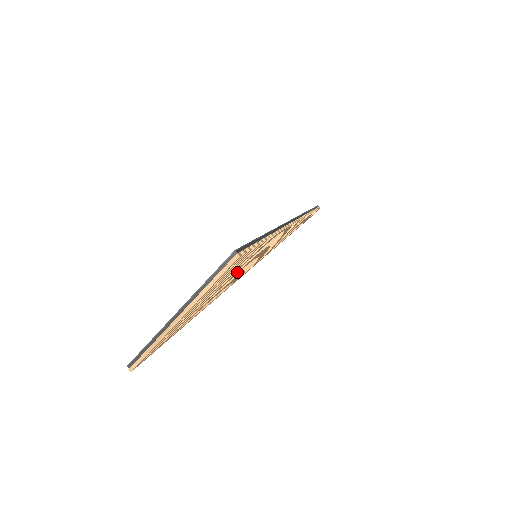
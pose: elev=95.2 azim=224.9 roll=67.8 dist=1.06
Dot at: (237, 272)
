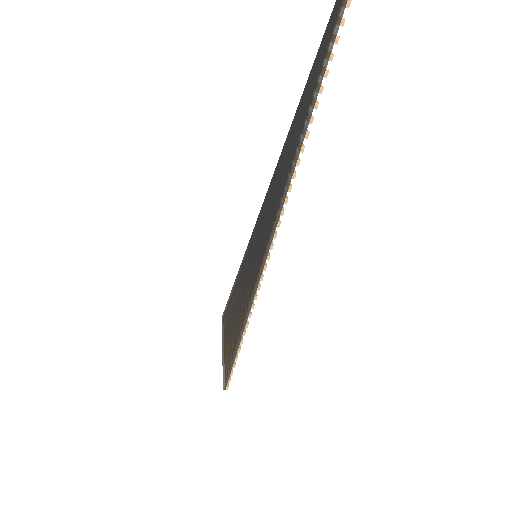
Dot at: occluded
